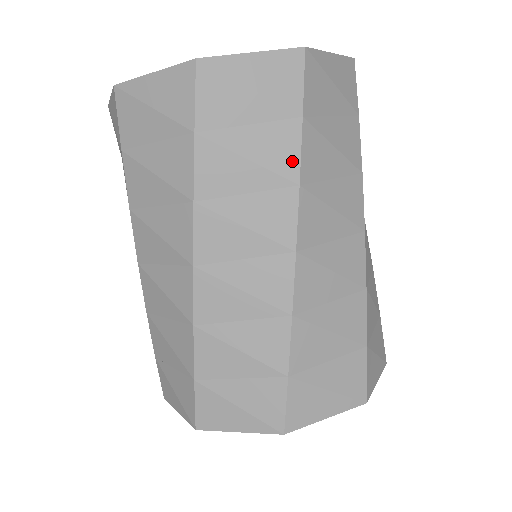
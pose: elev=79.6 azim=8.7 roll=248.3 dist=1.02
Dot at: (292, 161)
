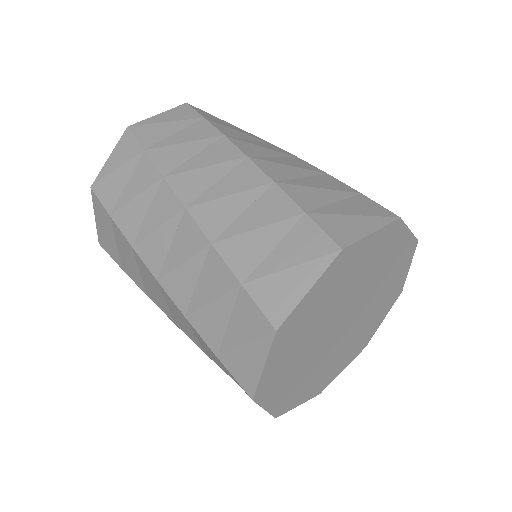
Dot at: (212, 131)
